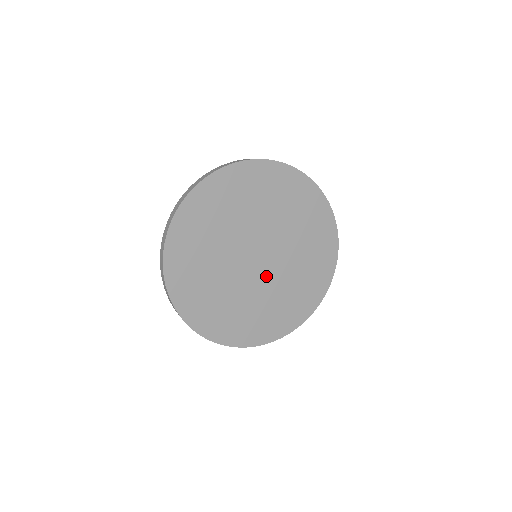
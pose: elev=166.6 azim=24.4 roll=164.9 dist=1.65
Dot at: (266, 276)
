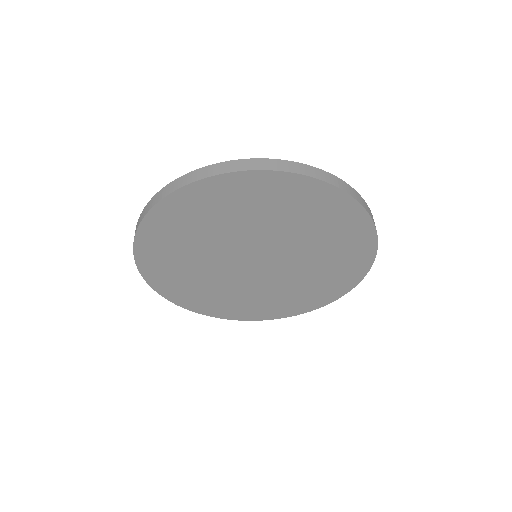
Dot at: (283, 266)
